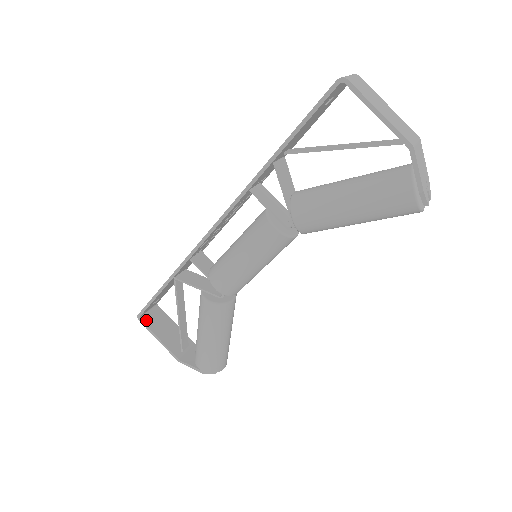
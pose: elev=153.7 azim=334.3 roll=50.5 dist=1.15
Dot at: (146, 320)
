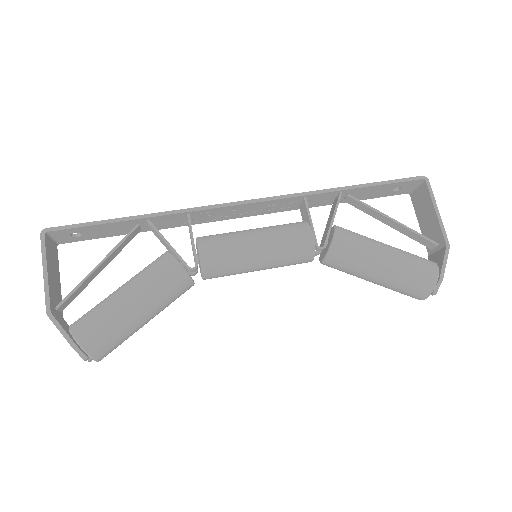
Dot at: (47, 242)
